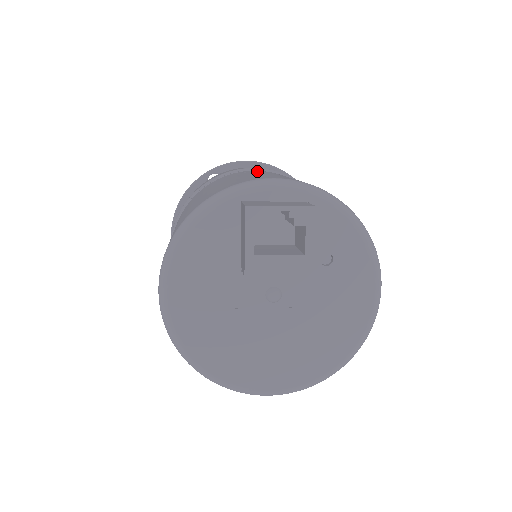
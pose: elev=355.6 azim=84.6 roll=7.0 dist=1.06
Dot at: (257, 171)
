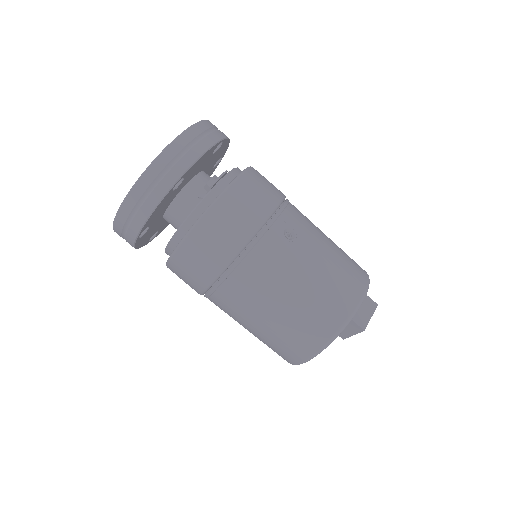
Dot at: (285, 230)
